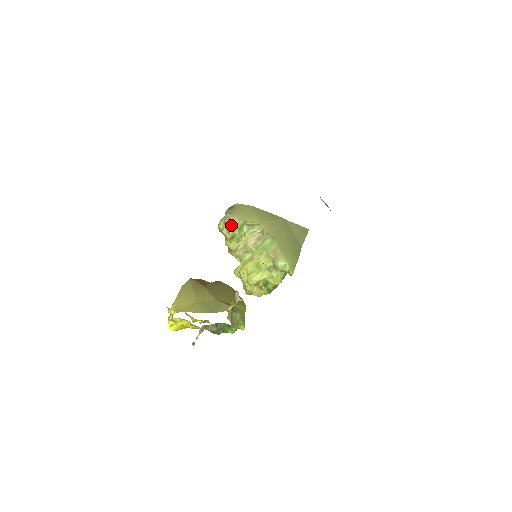
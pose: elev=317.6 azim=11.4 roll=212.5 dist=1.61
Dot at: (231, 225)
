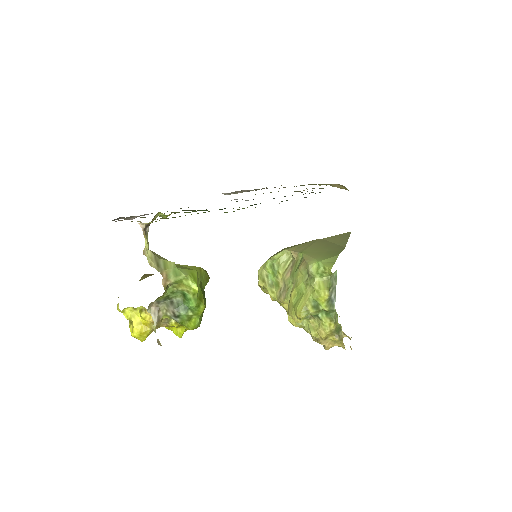
Dot at: (263, 272)
